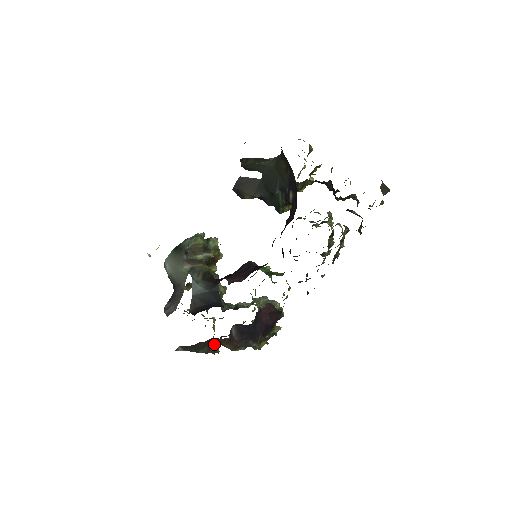
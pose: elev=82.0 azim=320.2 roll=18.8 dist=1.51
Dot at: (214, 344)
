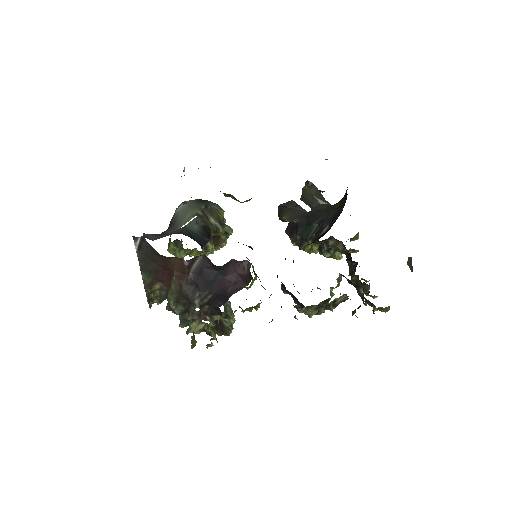
Dot at: (156, 290)
